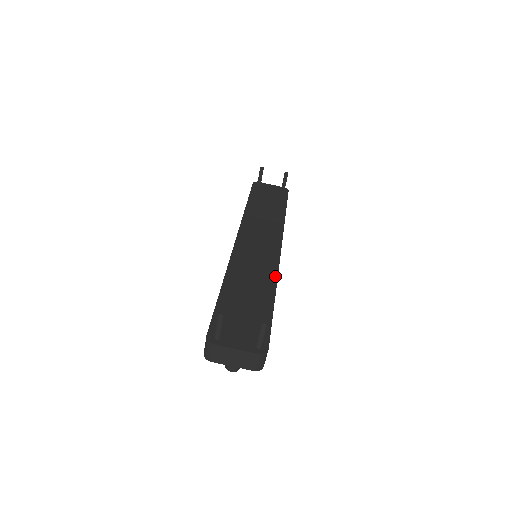
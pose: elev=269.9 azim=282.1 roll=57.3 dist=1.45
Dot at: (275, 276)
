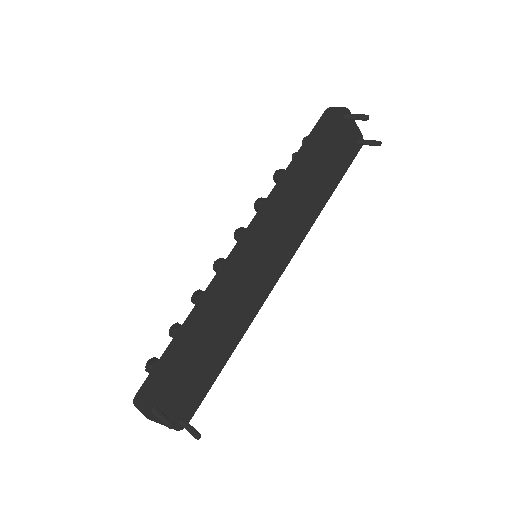
Dot at: (249, 323)
